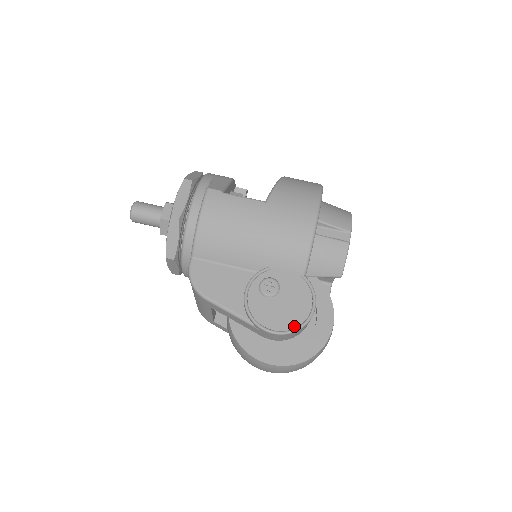
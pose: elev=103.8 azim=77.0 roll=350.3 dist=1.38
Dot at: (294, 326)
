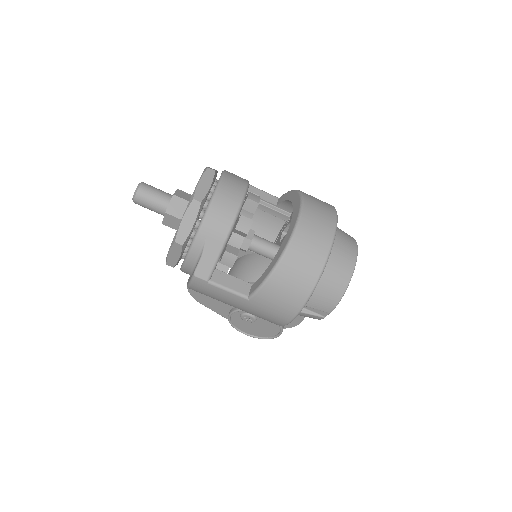
Dot at: (262, 336)
